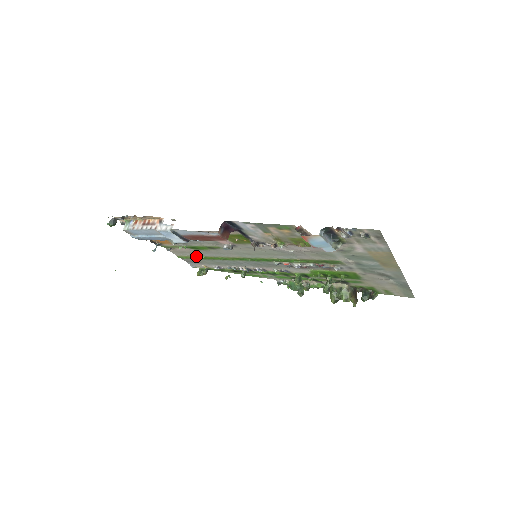
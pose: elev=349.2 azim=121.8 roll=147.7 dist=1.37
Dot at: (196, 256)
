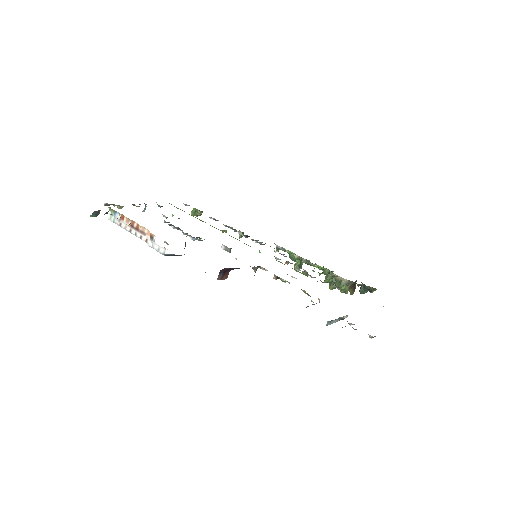
Dot at: occluded
